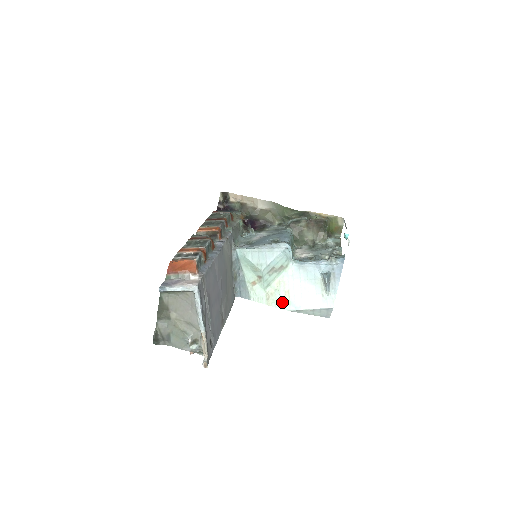
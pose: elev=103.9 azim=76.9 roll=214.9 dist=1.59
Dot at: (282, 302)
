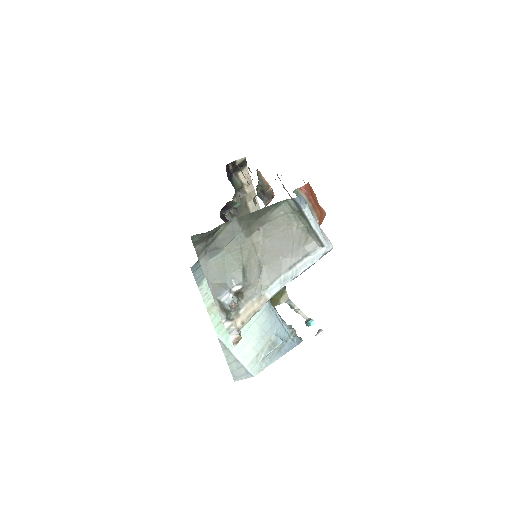
Dot at: (222, 322)
